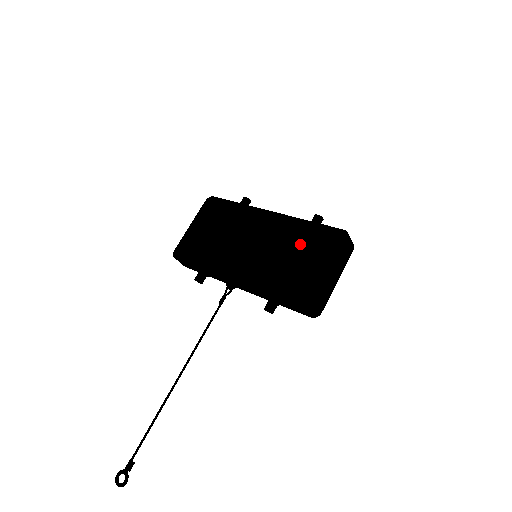
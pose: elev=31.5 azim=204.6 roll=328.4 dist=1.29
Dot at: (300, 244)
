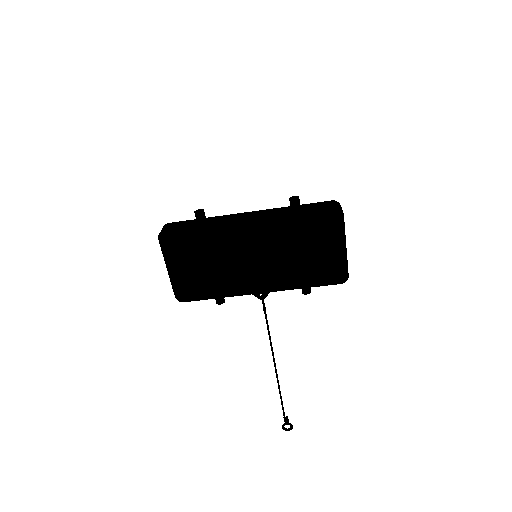
Dot at: (289, 225)
